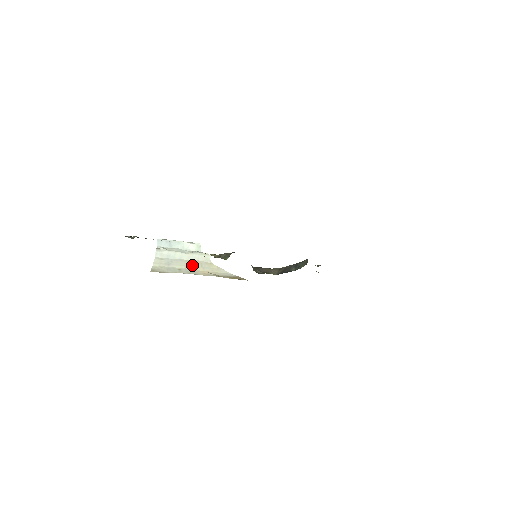
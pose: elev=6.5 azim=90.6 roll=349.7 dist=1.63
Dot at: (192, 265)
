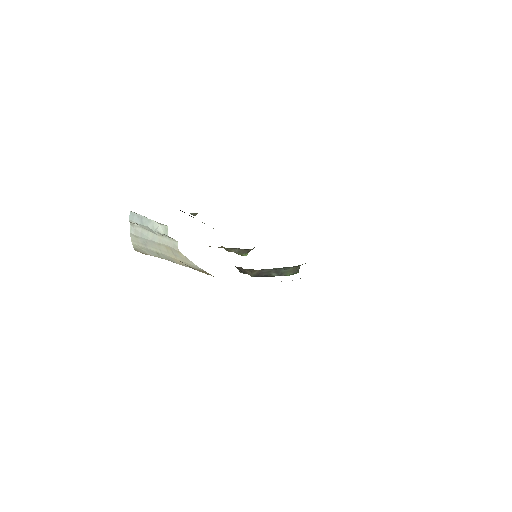
Dot at: (165, 250)
